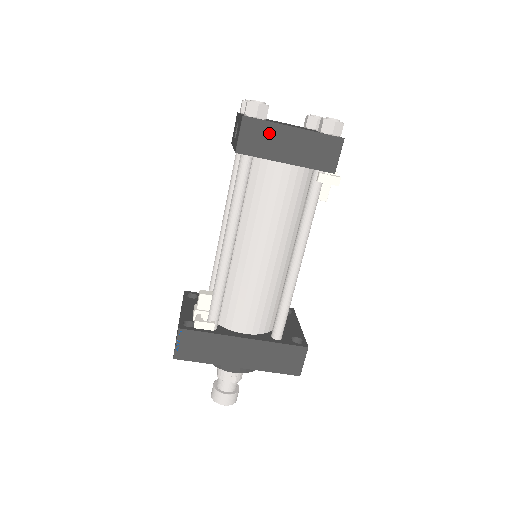
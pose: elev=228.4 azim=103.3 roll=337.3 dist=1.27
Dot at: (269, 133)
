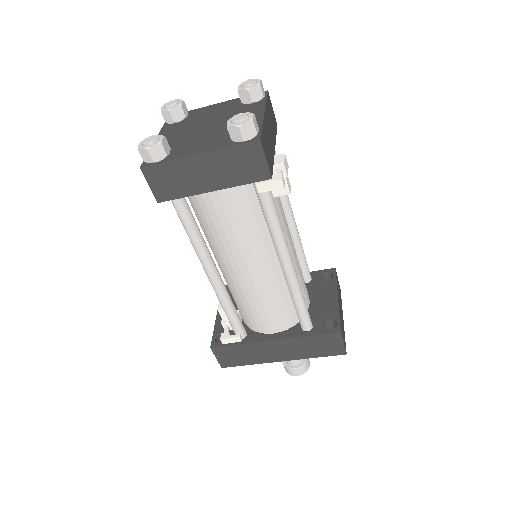
Dot at: (176, 171)
